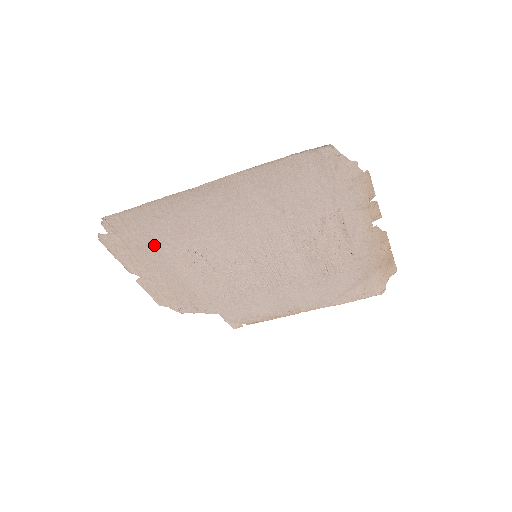
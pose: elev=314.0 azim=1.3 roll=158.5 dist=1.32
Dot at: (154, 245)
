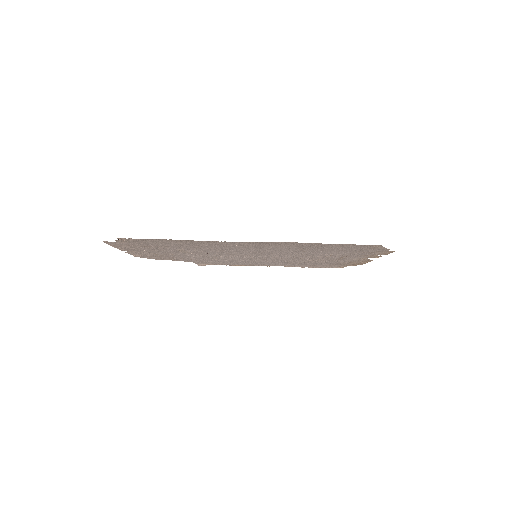
Dot at: (162, 247)
